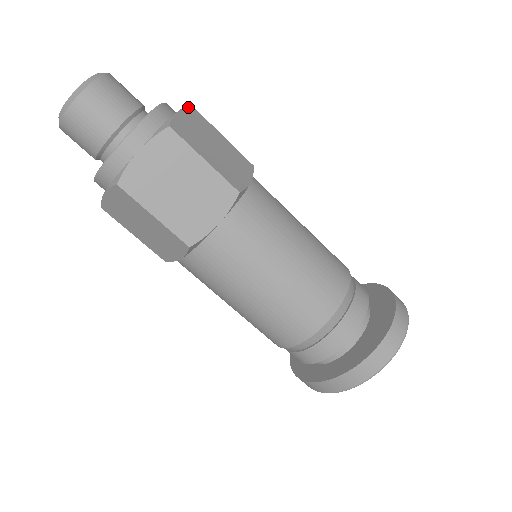
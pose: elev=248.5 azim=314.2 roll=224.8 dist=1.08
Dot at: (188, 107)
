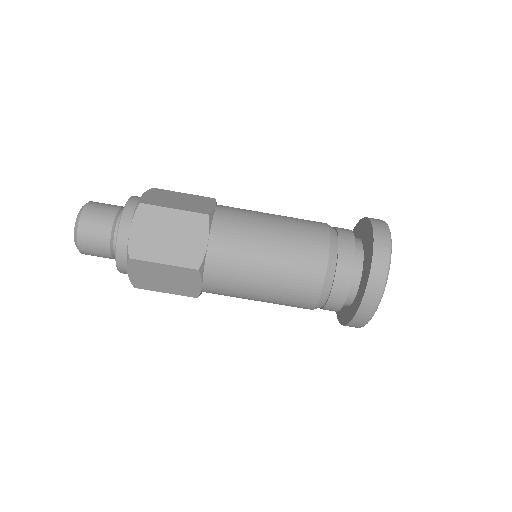
Dot at: (150, 189)
